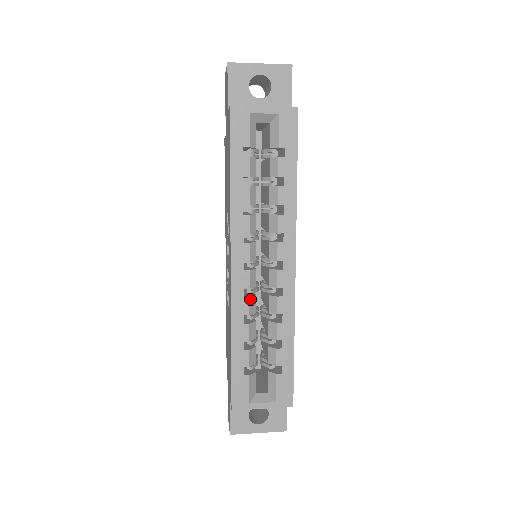
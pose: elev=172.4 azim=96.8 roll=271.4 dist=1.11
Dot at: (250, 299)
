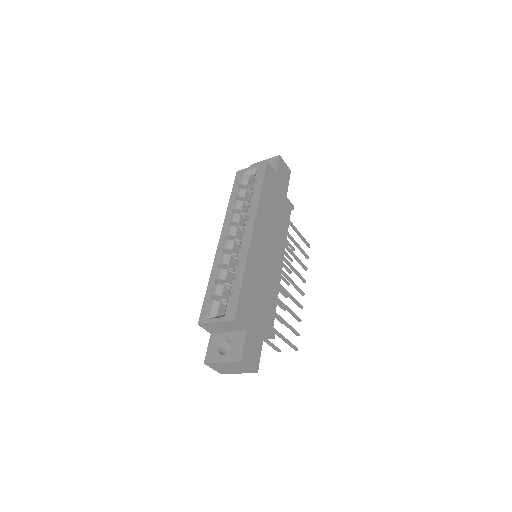
Dot at: (225, 255)
